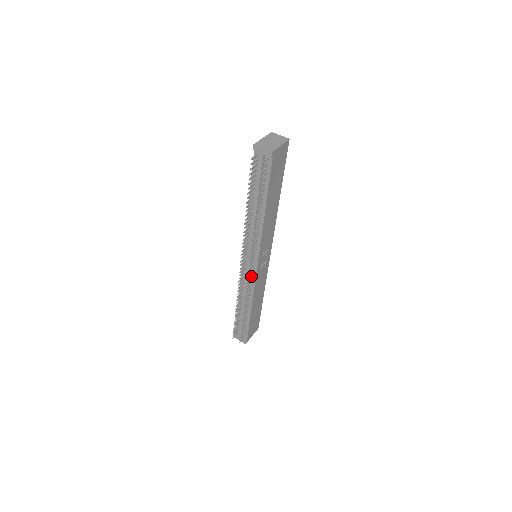
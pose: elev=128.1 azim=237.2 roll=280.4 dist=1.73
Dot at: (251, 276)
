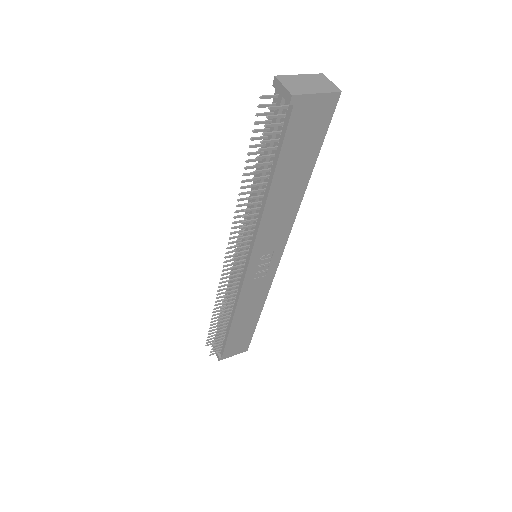
Dot at: (239, 279)
